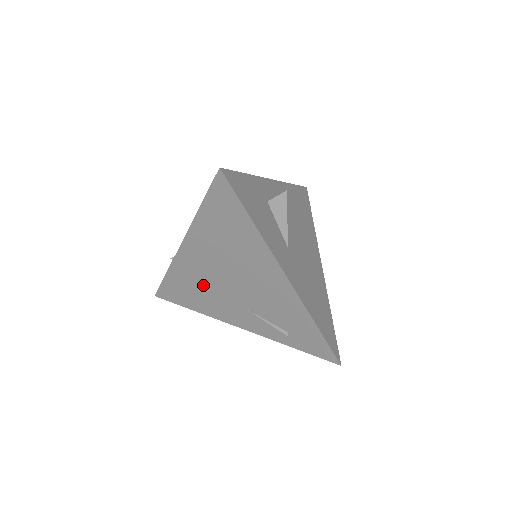
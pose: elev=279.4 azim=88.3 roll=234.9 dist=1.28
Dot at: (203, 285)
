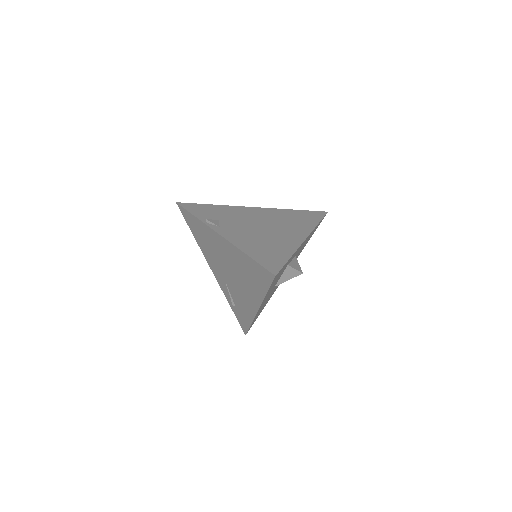
Dot at: (212, 248)
